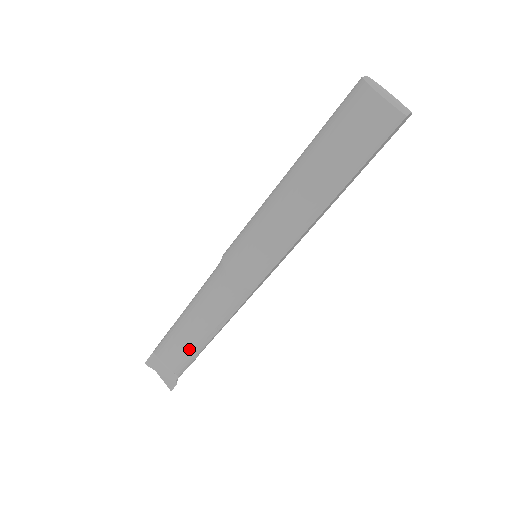
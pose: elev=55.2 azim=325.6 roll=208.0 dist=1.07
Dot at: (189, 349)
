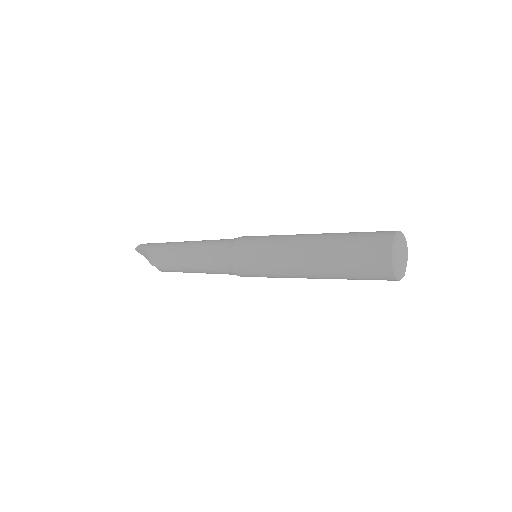
Dot at: occluded
